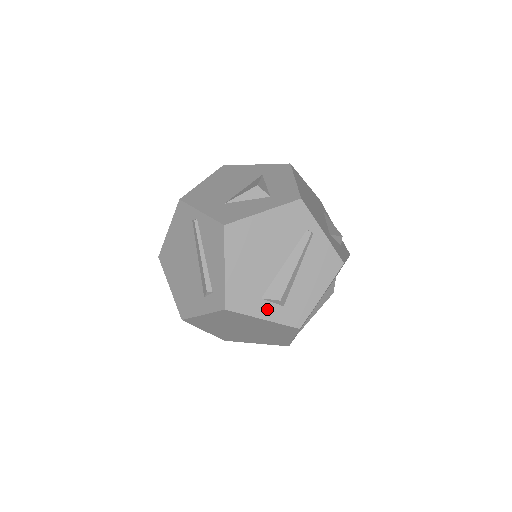
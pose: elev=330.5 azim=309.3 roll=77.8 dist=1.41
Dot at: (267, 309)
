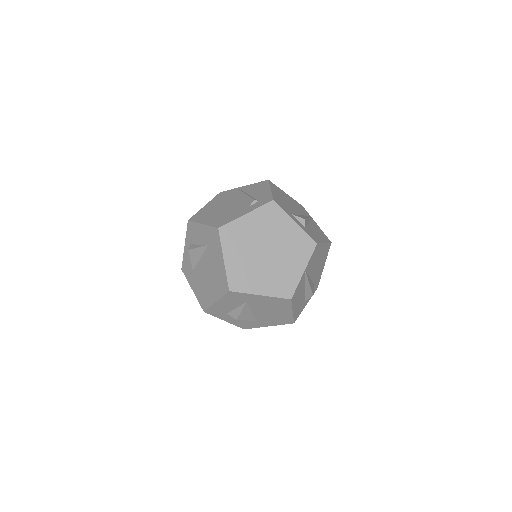
Dot at: (296, 220)
